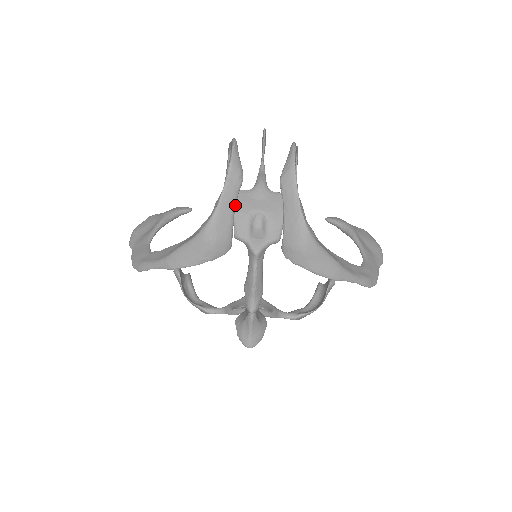
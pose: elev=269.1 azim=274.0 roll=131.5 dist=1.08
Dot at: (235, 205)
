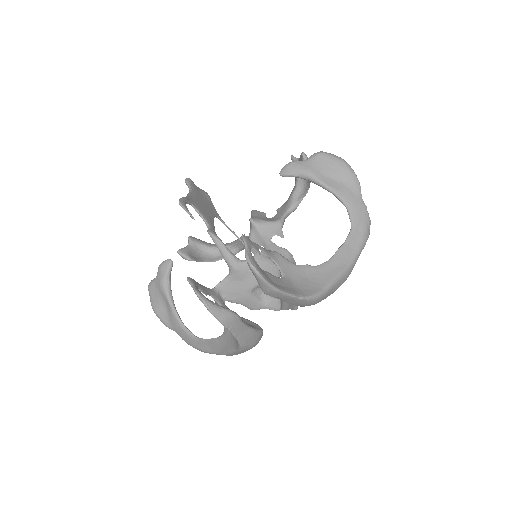
Dot at: (247, 326)
